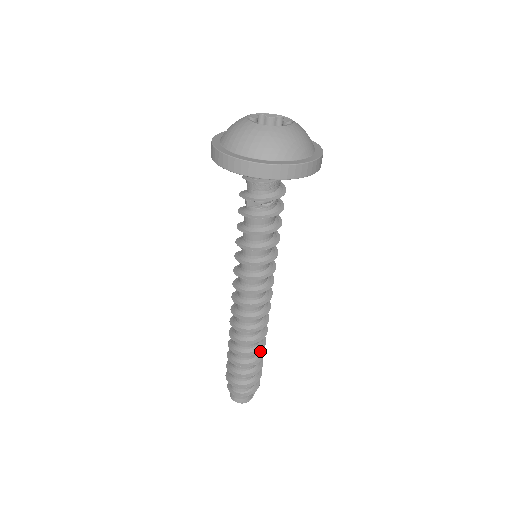
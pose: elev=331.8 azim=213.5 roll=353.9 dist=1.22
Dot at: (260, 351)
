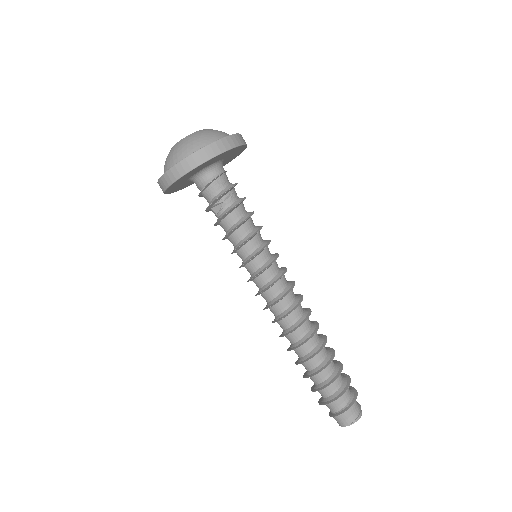
Dot at: (329, 352)
